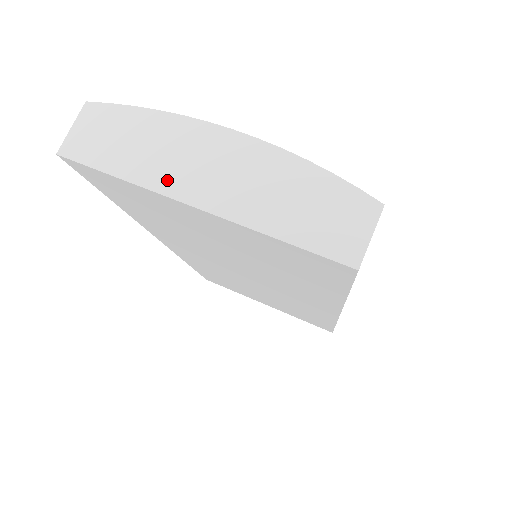
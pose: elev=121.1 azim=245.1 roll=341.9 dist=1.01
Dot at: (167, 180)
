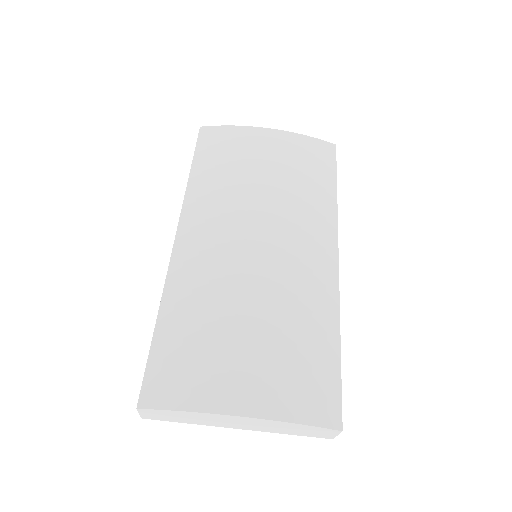
Dot at: (215, 425)
